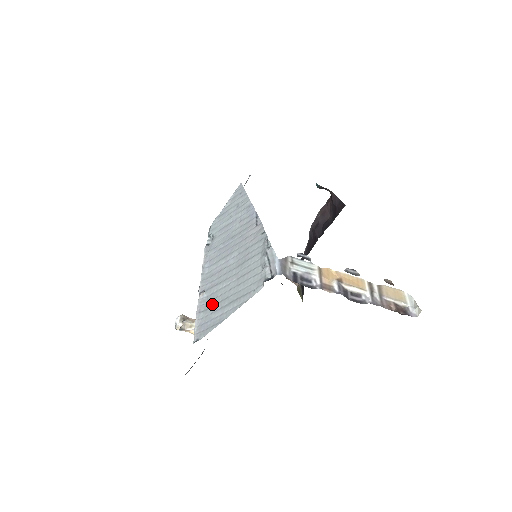
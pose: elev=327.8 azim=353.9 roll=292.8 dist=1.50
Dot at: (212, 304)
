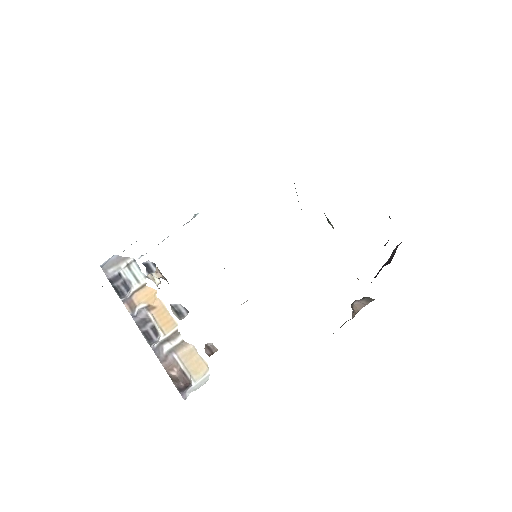
Dot at: occluded
